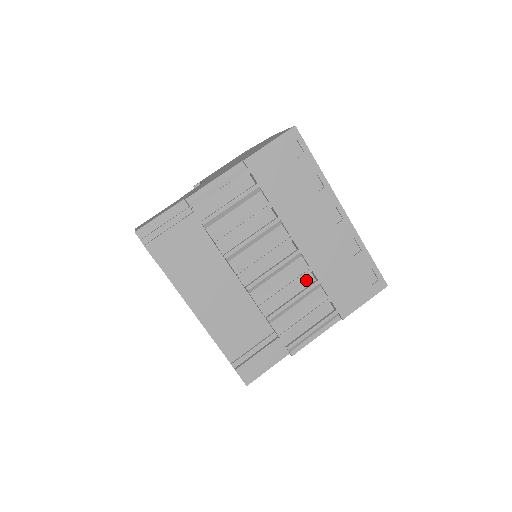
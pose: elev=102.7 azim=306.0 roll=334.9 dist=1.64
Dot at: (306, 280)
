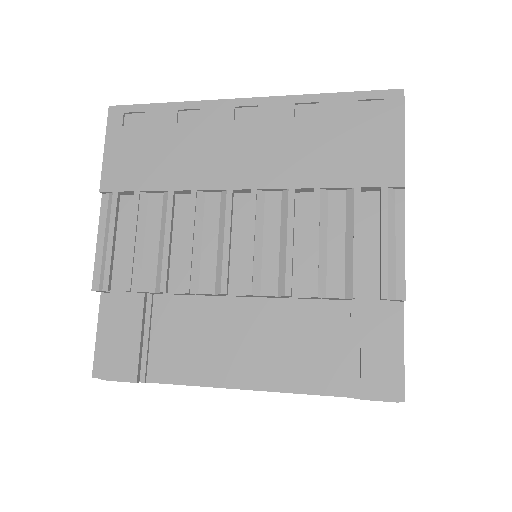
Dot at: (306, 206)
